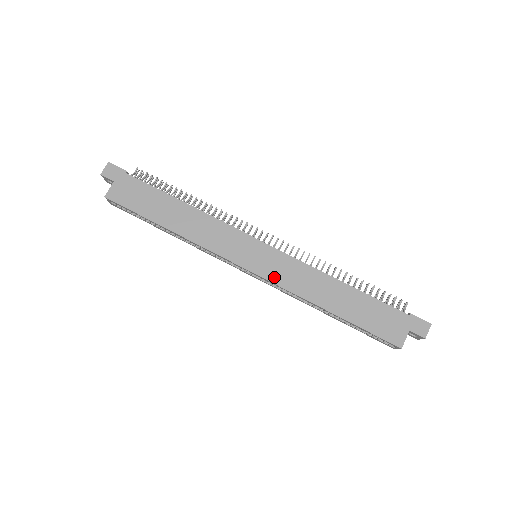
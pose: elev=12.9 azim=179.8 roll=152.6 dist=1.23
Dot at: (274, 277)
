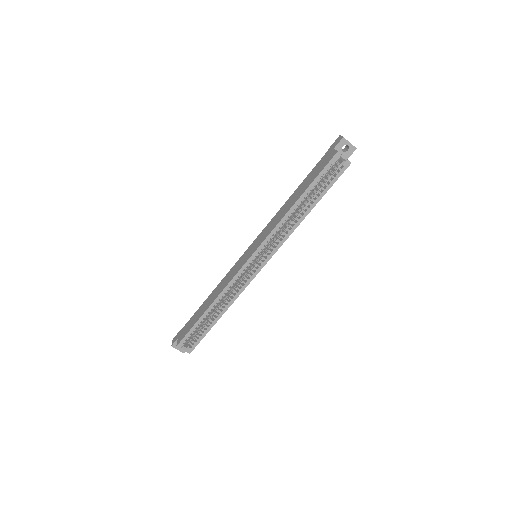
Dot at: (263, 240)
